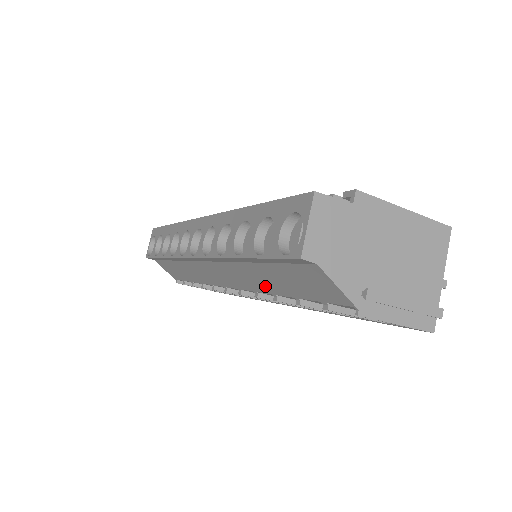
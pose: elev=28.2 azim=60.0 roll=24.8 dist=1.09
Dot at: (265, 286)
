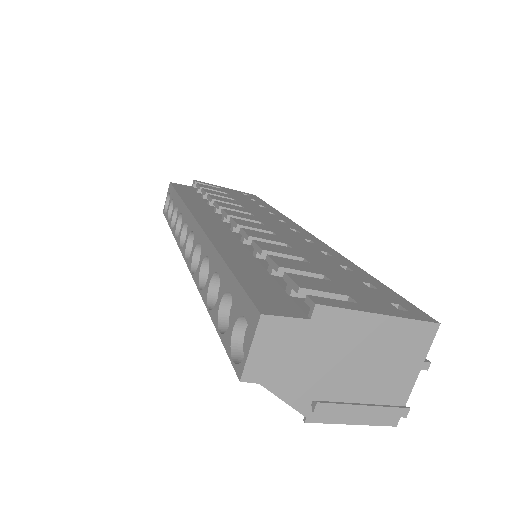
Dot at: occluded
